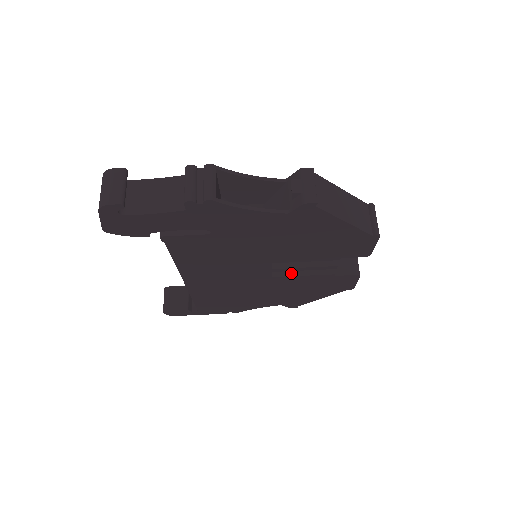
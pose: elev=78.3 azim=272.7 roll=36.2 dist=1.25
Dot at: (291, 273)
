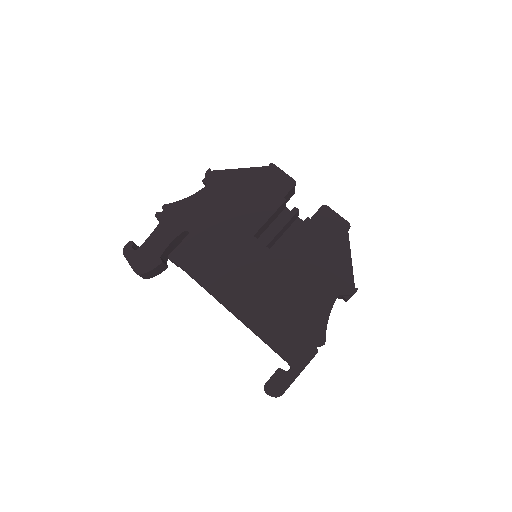
Dot at: (285, 243)
